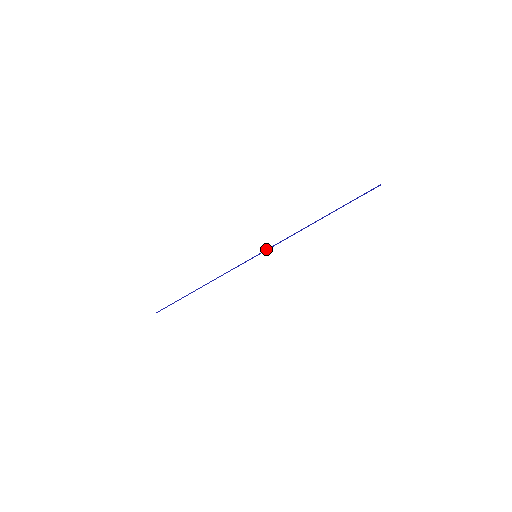
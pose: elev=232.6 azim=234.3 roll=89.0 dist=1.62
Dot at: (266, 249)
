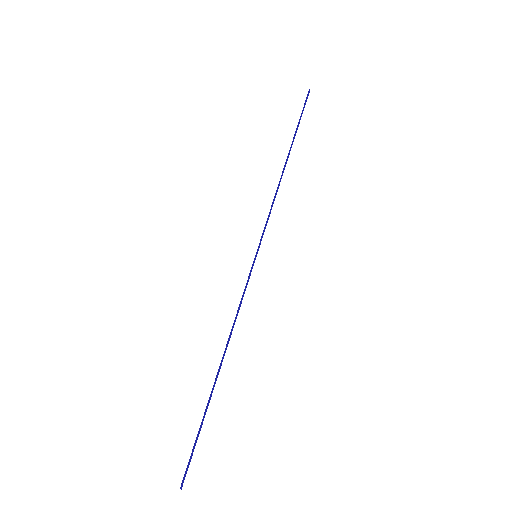
Dot at: (261, 239)
